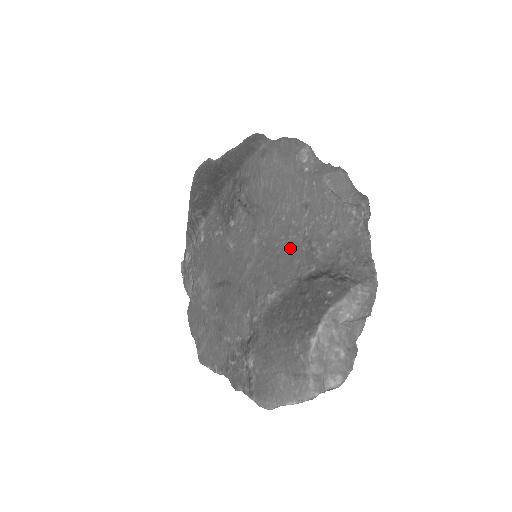
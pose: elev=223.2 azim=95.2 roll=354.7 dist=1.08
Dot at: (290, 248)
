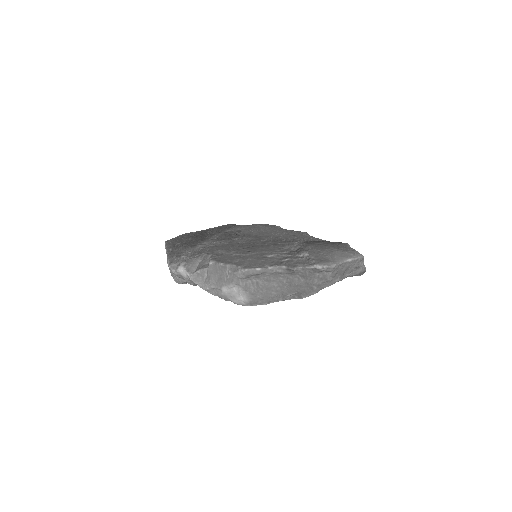
Dot at: occluded
